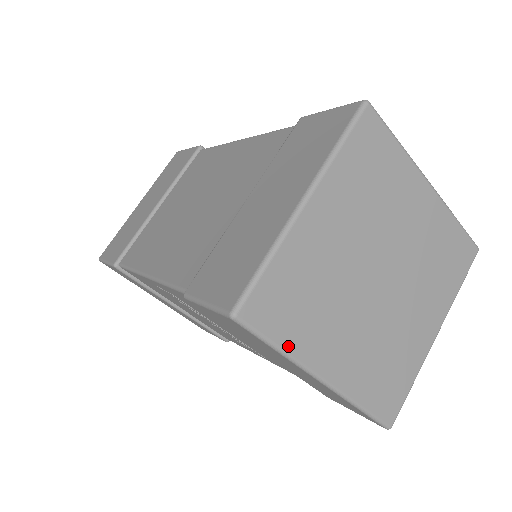
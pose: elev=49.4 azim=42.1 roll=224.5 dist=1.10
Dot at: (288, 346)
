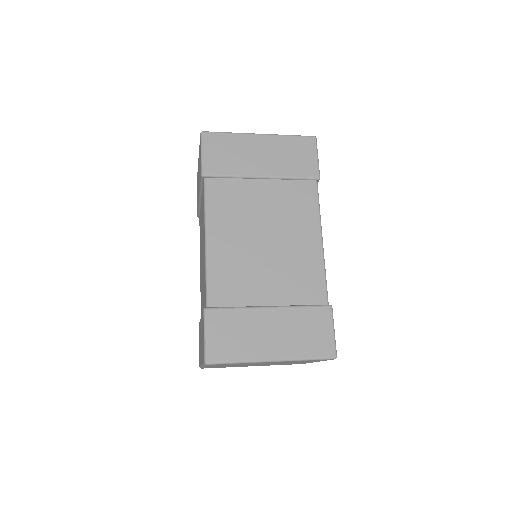
Dot at: occluded
